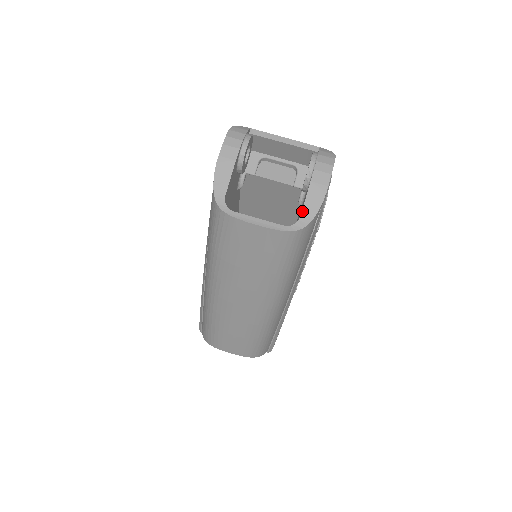
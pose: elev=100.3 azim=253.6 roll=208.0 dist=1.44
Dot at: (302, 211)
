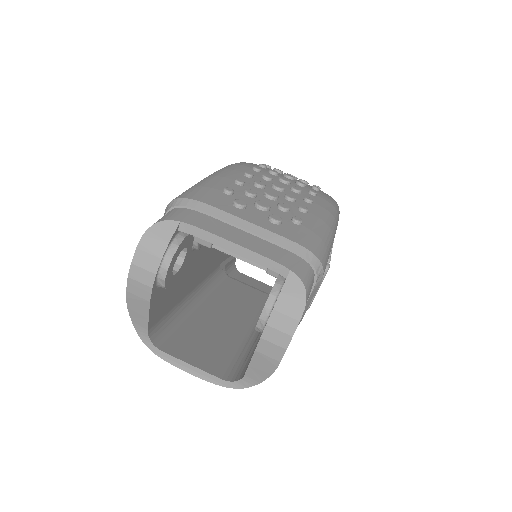
Dot at: (245, 373)
